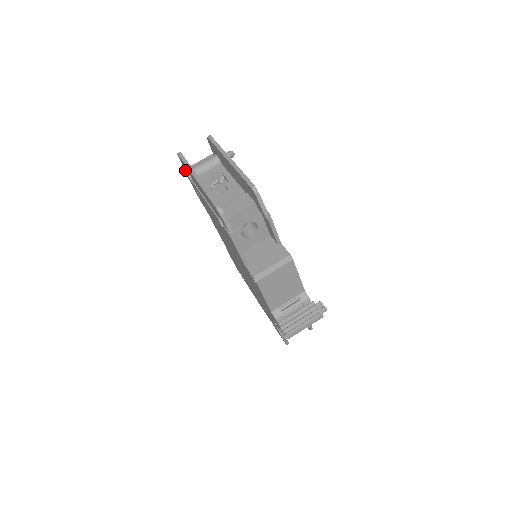
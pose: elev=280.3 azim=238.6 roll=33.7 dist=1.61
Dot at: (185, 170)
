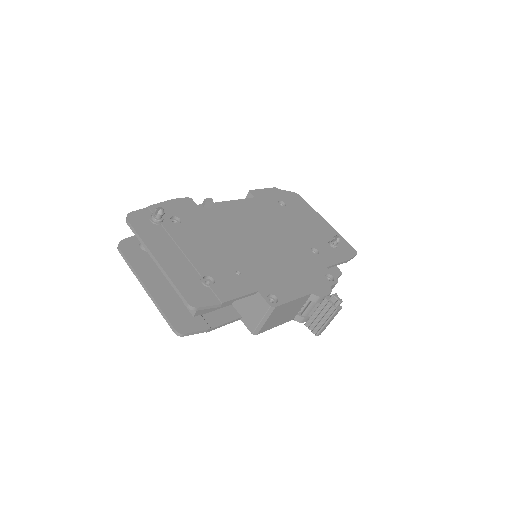
Dot at: occluded
